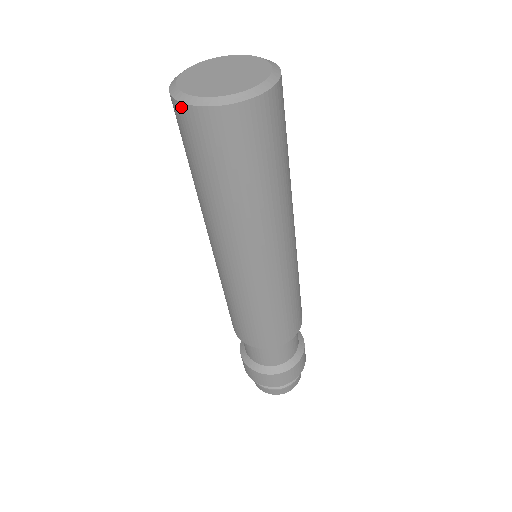
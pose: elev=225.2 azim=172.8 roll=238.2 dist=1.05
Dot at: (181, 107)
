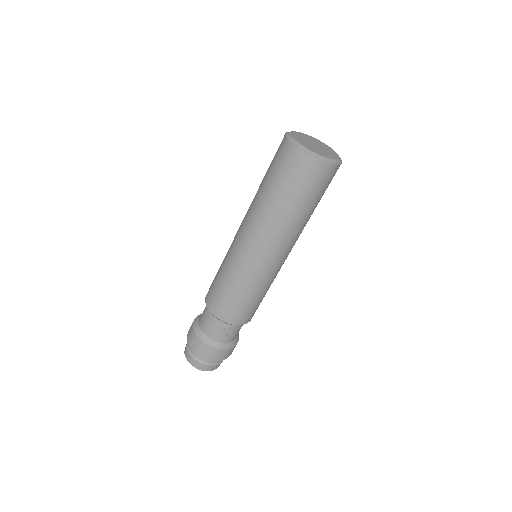
Dot at: (321, 163)
